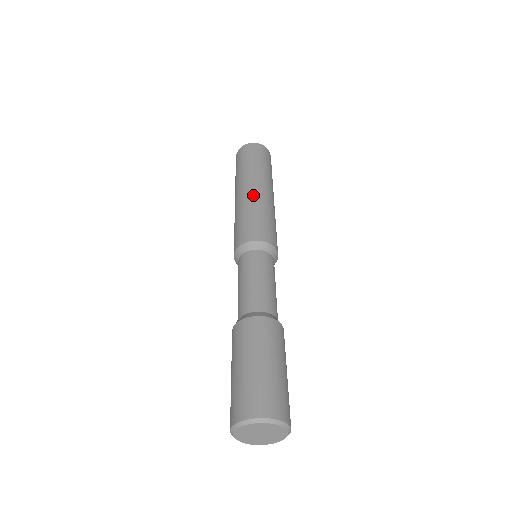
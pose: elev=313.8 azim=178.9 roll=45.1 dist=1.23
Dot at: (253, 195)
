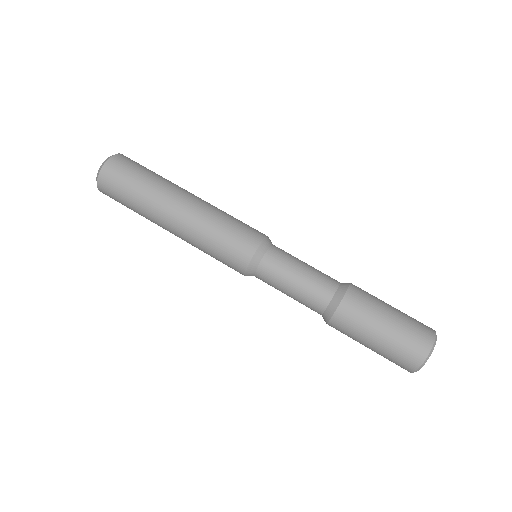
Dot at: (184, 233)
